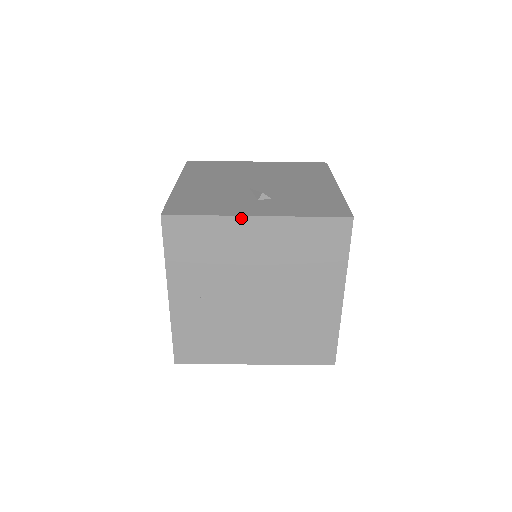
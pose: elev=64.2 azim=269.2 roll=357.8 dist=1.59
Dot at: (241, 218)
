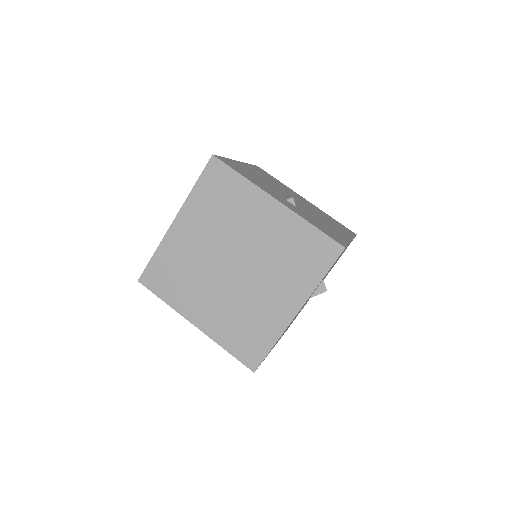
Dot at: (265, 194)
